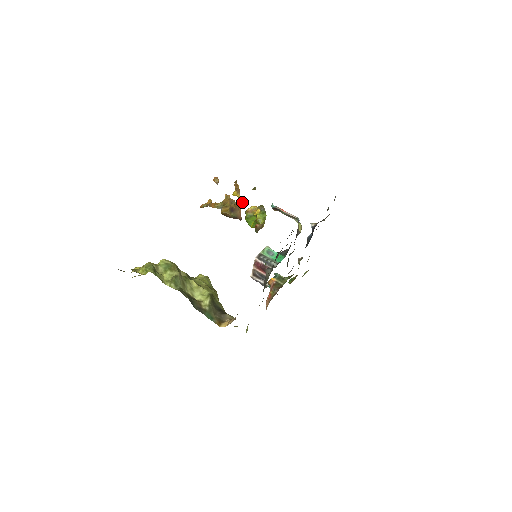
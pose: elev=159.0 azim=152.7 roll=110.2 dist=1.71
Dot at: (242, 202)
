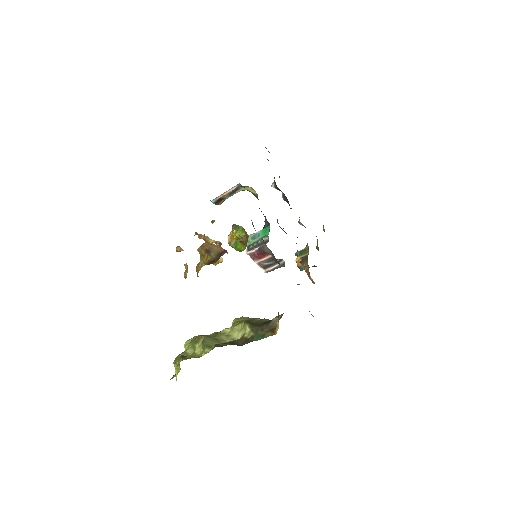
Dot at: (219, 242)
